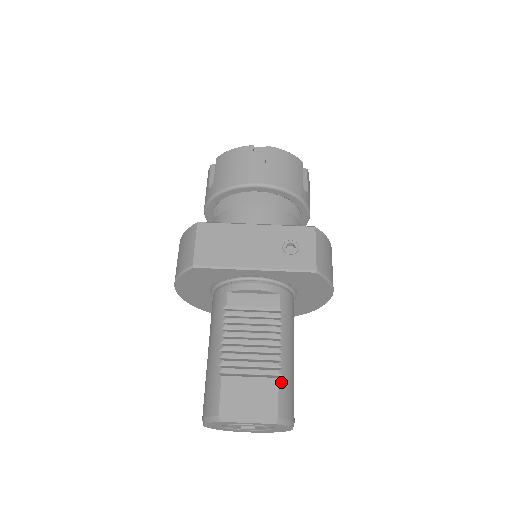
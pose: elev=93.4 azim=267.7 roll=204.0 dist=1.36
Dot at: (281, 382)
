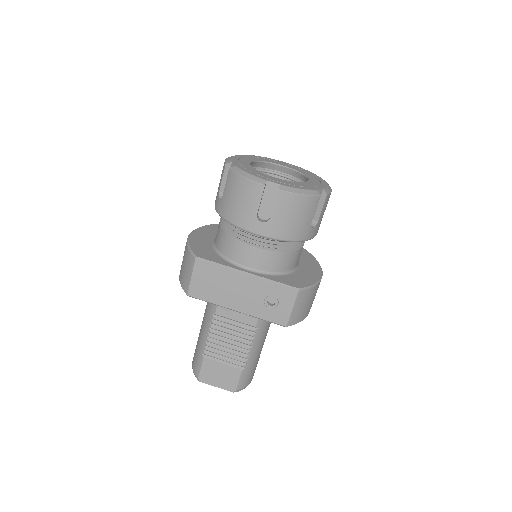
Dot at: (244, 371)
